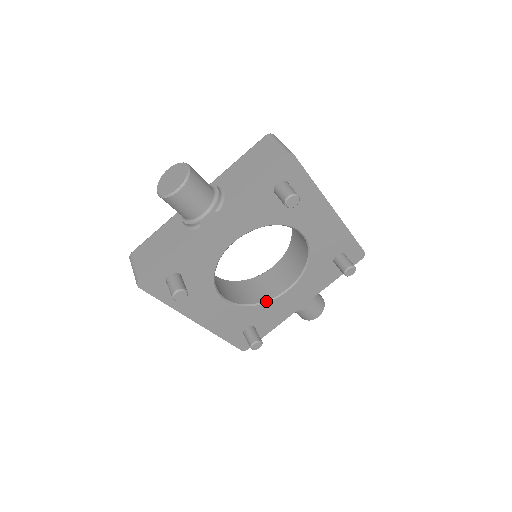
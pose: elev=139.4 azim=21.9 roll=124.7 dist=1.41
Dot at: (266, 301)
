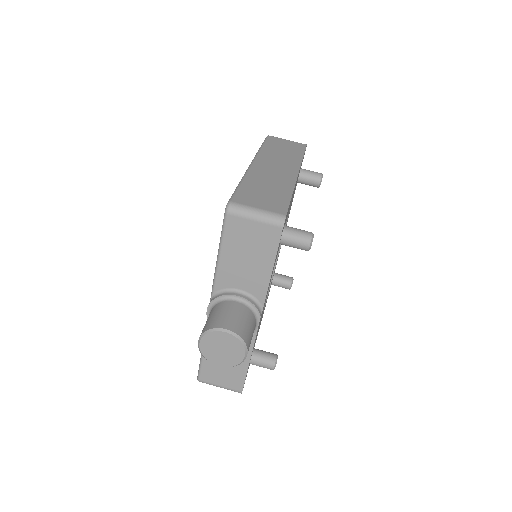
Dot at: (276, 260)
